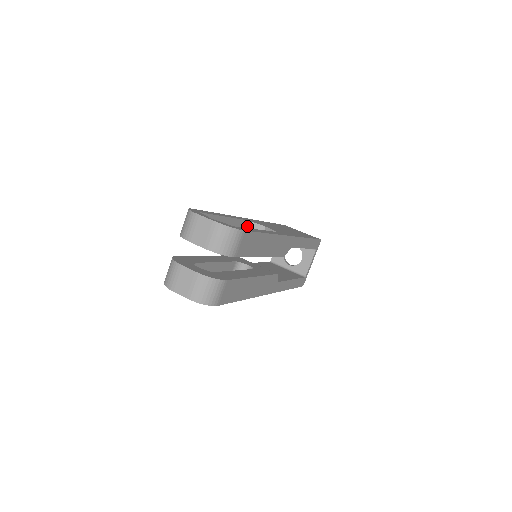
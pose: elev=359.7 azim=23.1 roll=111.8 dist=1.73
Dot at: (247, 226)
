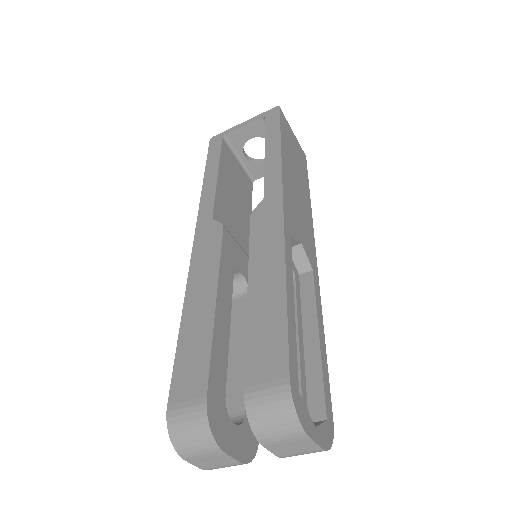
Dot at: occluded
